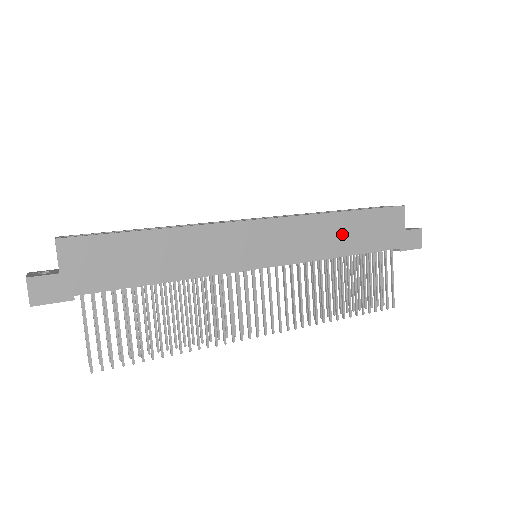
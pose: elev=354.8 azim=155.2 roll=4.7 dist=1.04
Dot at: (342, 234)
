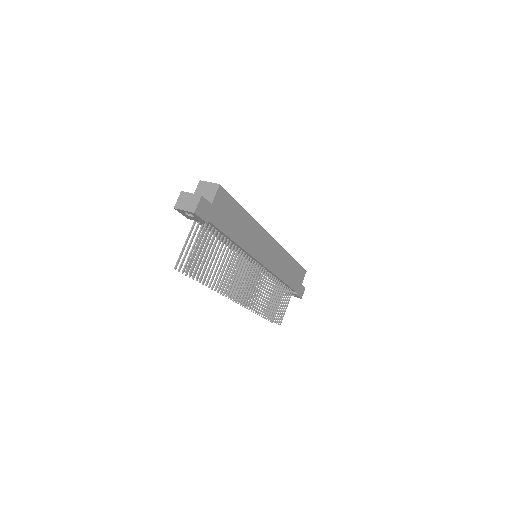
Dot at: (287, 269)
